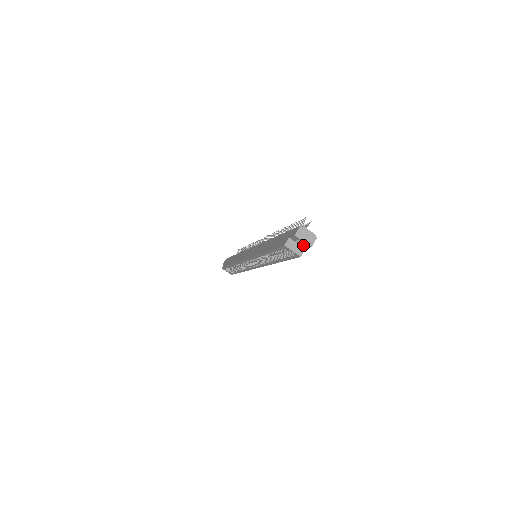
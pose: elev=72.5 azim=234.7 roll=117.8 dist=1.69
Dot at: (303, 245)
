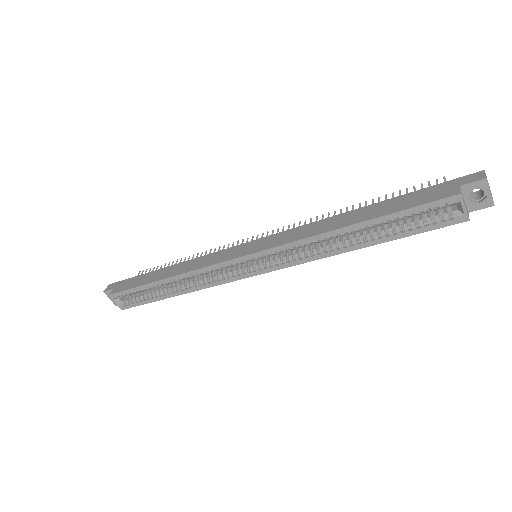
Dot at: (475, 203)
